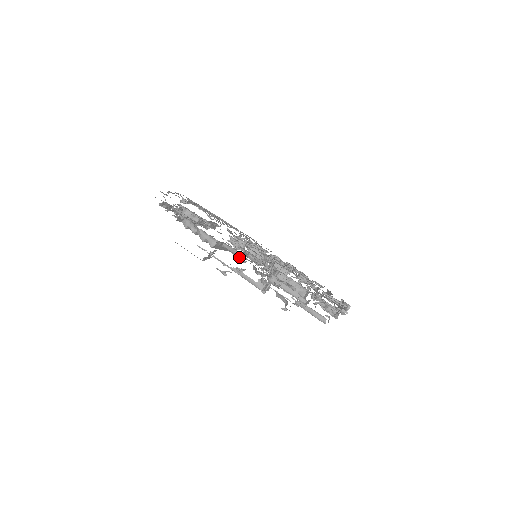
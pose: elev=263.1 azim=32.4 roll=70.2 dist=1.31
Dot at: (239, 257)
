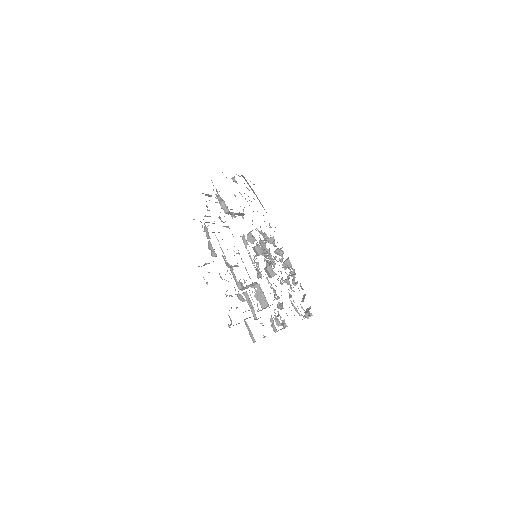
Dot at: (221, 277)
